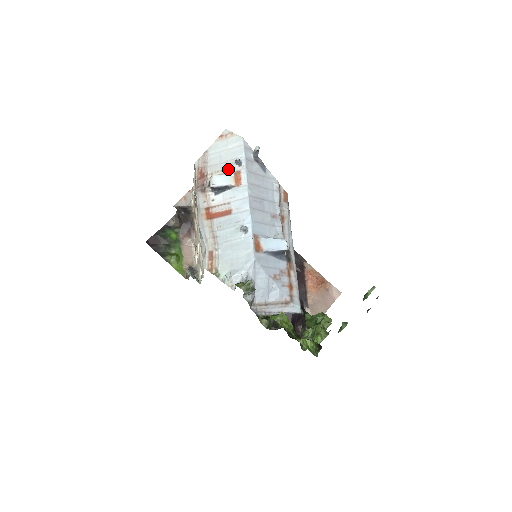
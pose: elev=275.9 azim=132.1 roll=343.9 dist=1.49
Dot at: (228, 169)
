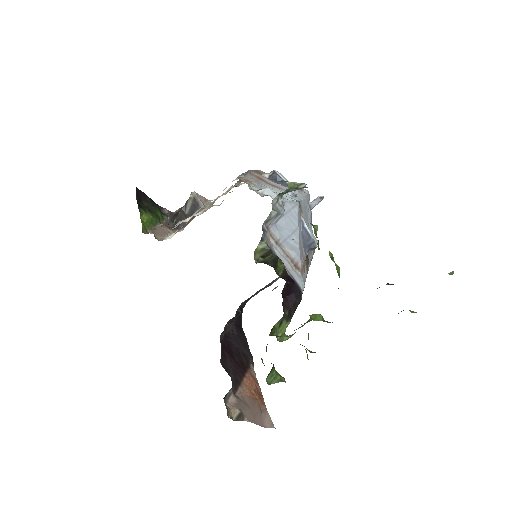
Dot at: occluded
